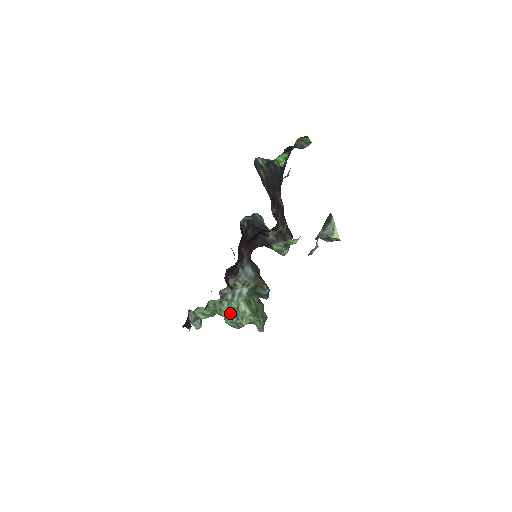
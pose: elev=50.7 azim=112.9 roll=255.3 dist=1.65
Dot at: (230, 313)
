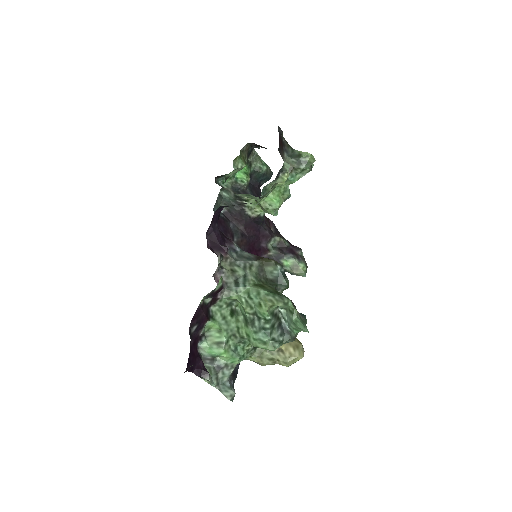
Dot at: (248, 319)
